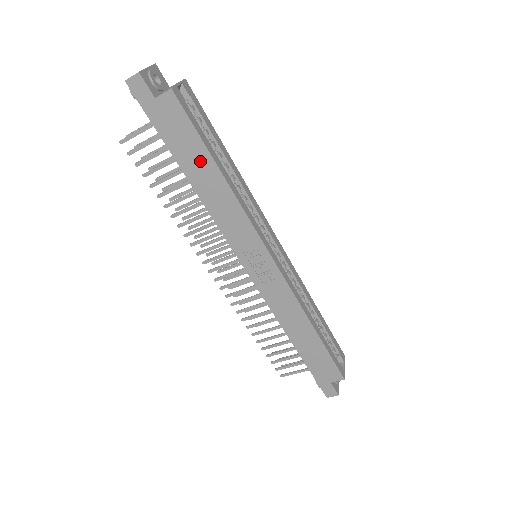
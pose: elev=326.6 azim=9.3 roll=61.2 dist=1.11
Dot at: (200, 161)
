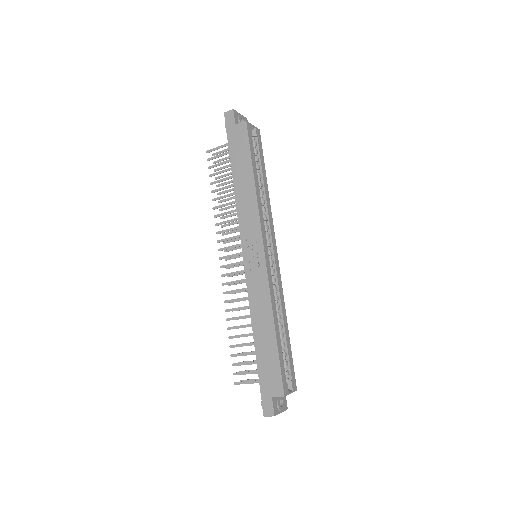
Dot at: (244, 167)
